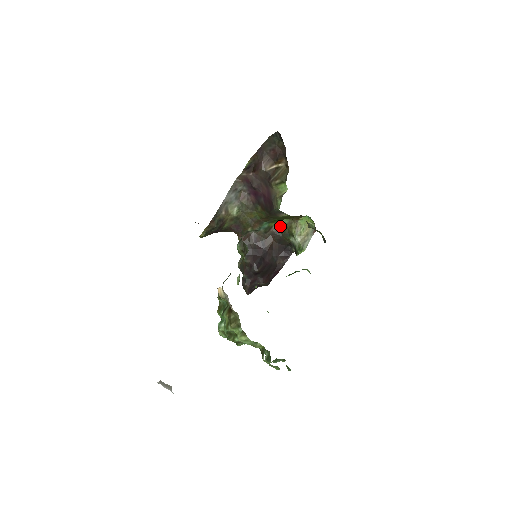
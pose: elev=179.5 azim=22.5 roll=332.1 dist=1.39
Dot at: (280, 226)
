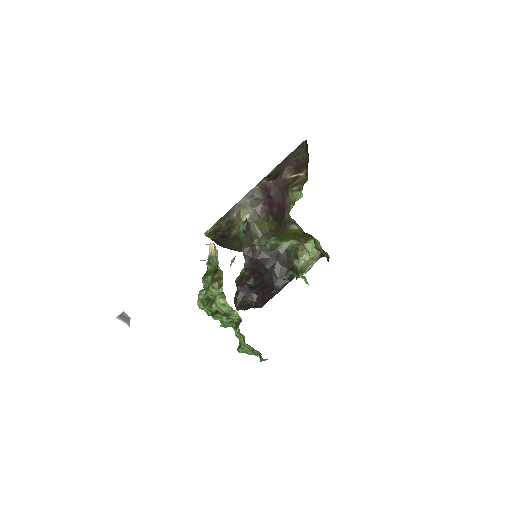
Dot at: (287, 247)
